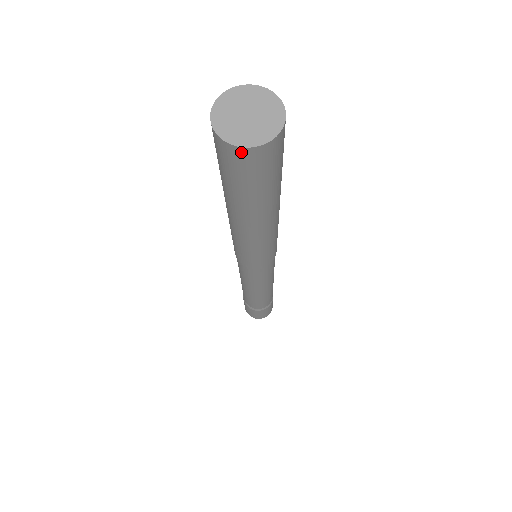
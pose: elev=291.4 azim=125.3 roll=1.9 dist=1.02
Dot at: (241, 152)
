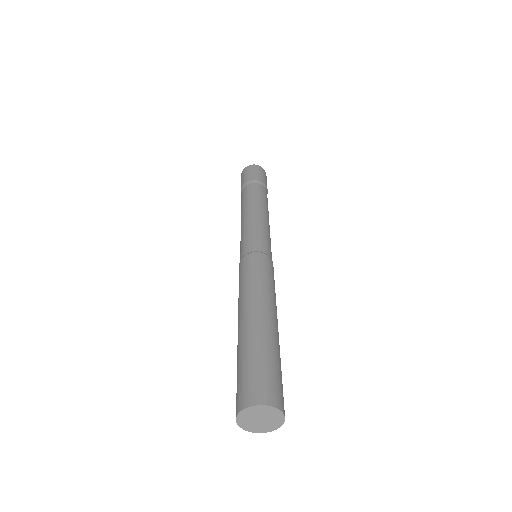
Dot at: (249, 426)
